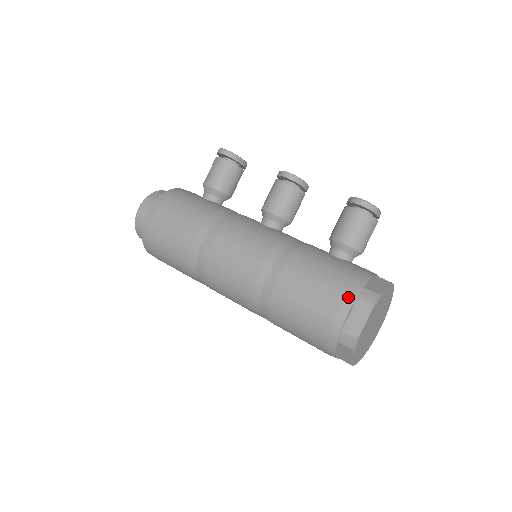
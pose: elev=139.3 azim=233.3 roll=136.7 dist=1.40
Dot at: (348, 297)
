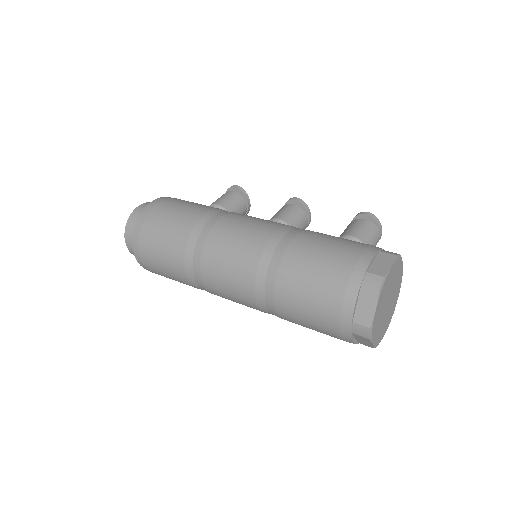
Dot at: (371, 248)
